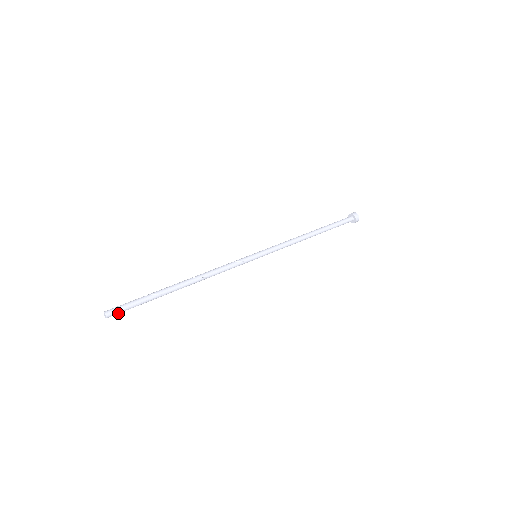
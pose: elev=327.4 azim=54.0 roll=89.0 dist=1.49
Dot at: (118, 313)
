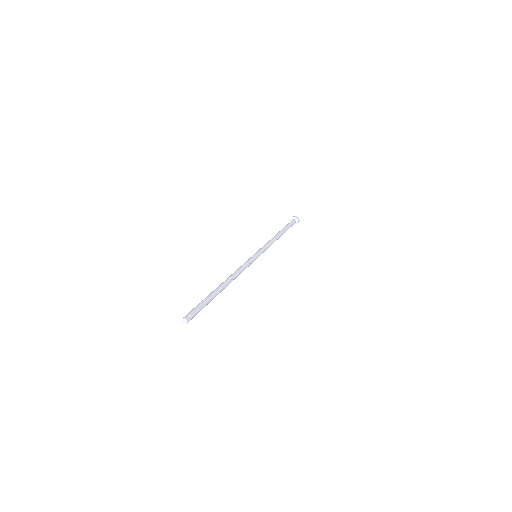
Dot at: (191, 318)
